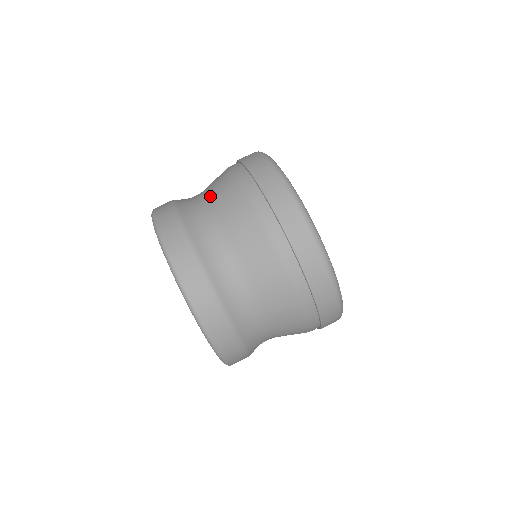
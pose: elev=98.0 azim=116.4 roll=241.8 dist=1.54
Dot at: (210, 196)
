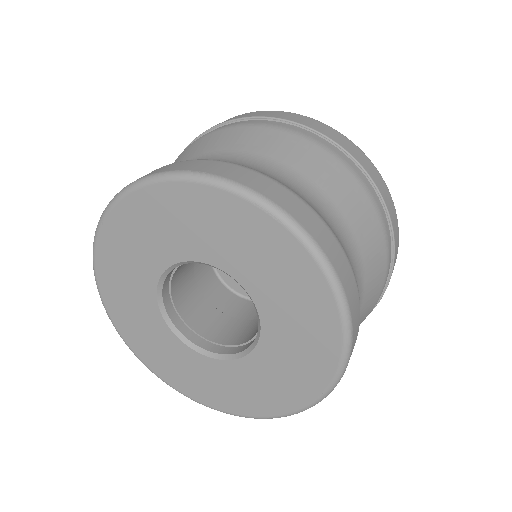
Dot at: occluded
